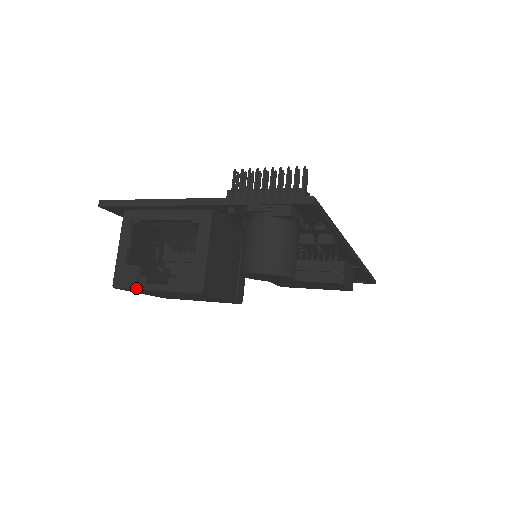
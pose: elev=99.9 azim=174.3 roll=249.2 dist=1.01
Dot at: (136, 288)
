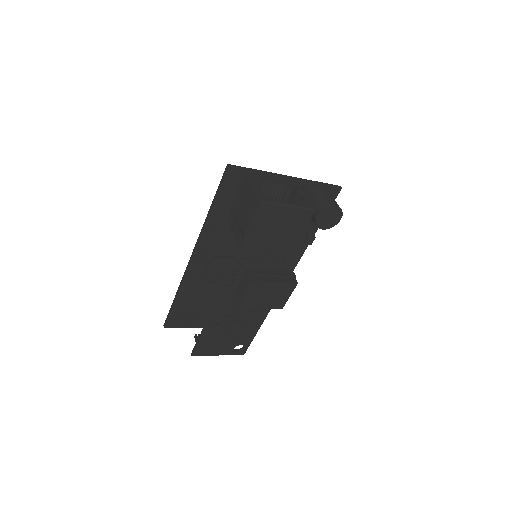
Dot at: (278, 203)
